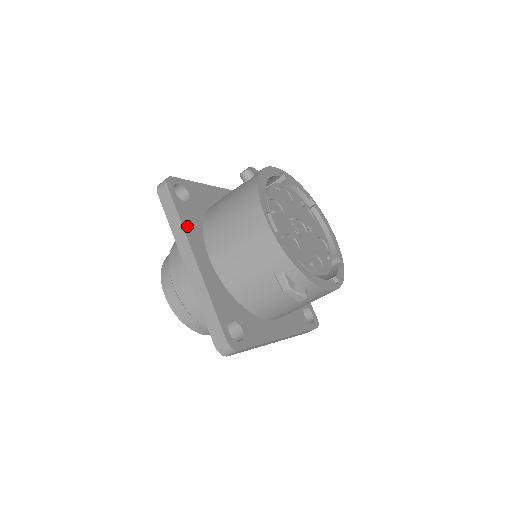
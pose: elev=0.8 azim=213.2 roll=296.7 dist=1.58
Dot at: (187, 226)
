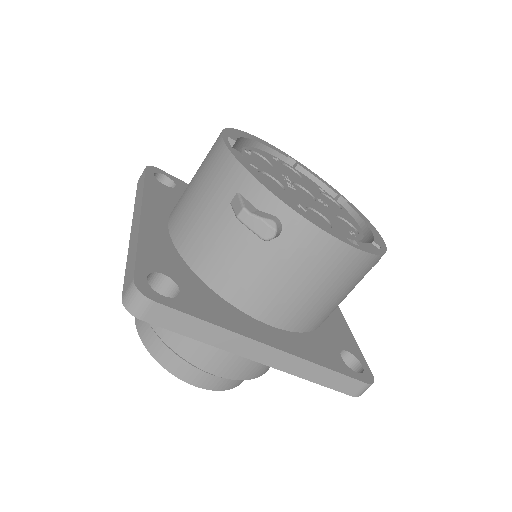
Dot at: (151, 194)
